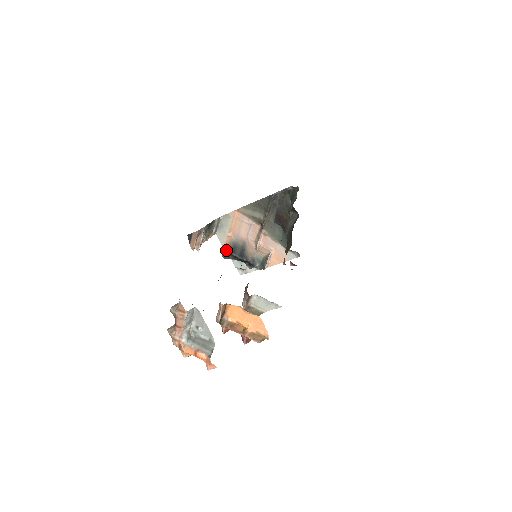
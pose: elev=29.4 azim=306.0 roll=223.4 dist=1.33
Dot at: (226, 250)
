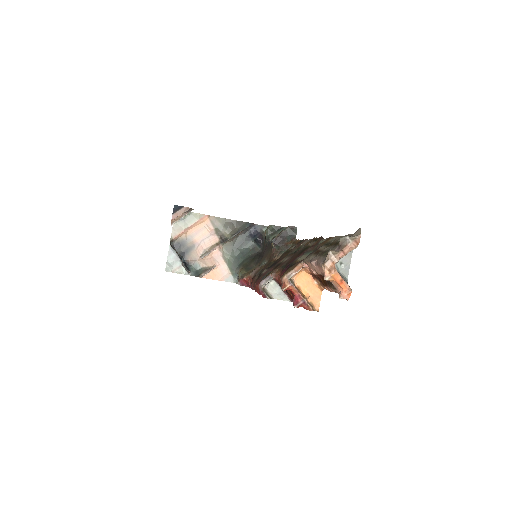
Dot at: (171, 242)
